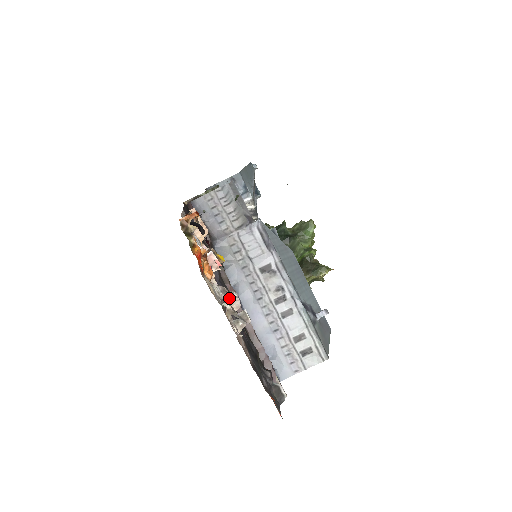
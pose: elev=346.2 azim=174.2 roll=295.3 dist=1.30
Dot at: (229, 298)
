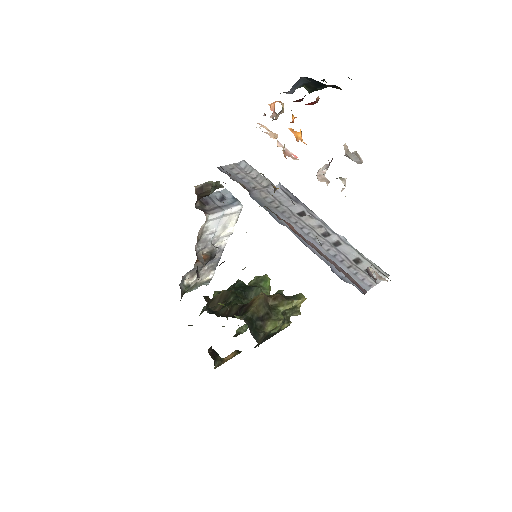
Dot at: (319, 174)
